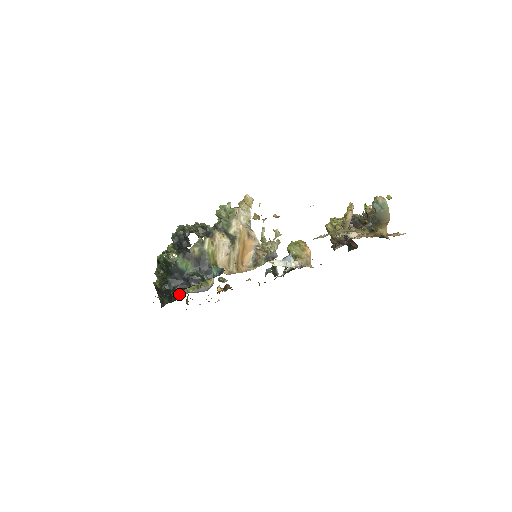
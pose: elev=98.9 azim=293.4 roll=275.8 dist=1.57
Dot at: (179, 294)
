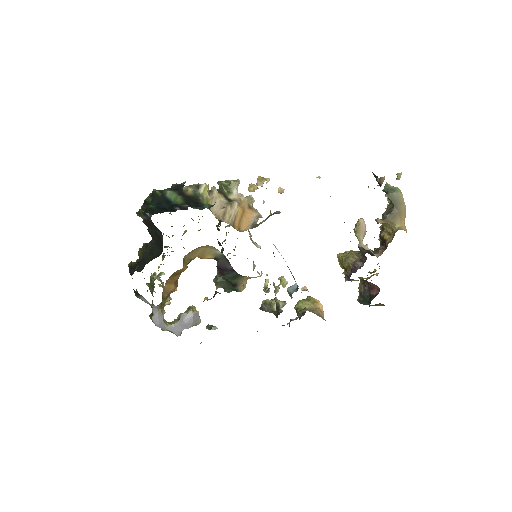
Dot at: (157, 256)
